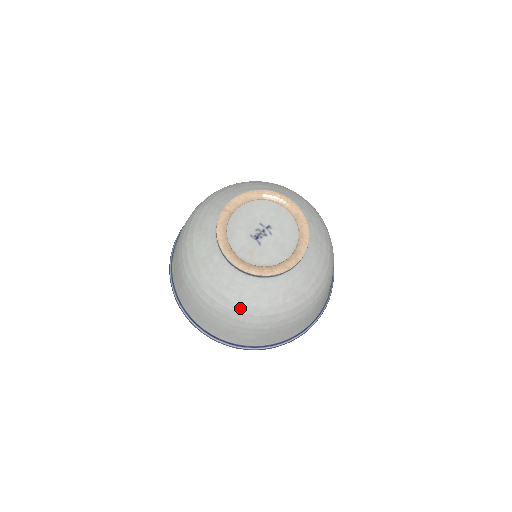
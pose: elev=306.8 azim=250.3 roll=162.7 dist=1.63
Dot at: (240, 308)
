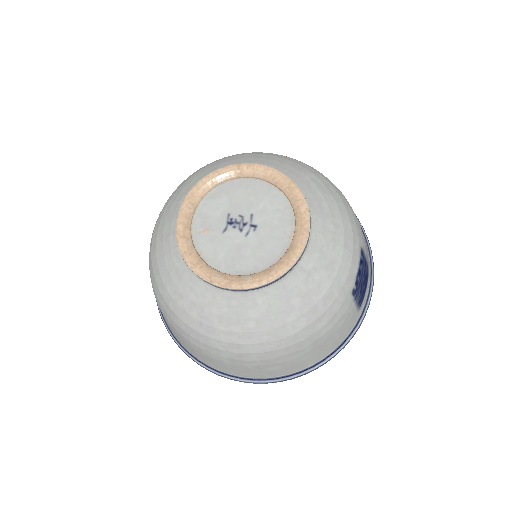
Dot at: (156, 268)
